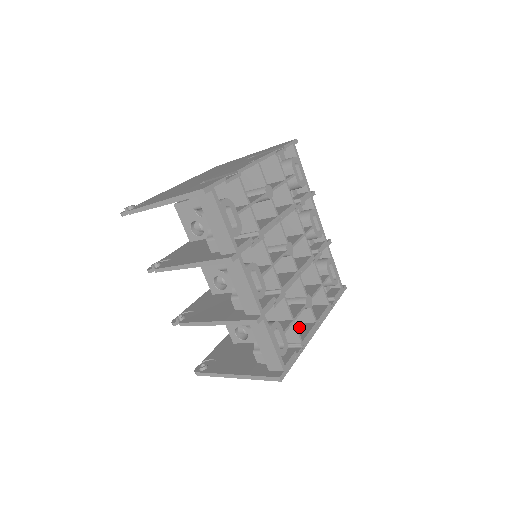
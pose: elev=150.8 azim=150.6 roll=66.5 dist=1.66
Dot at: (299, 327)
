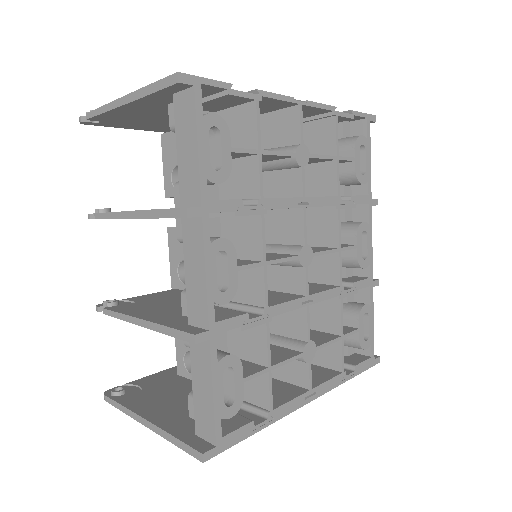
Dot at: (281, 387)
